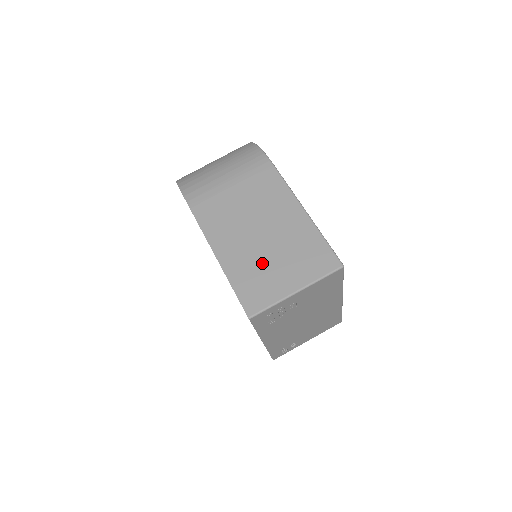
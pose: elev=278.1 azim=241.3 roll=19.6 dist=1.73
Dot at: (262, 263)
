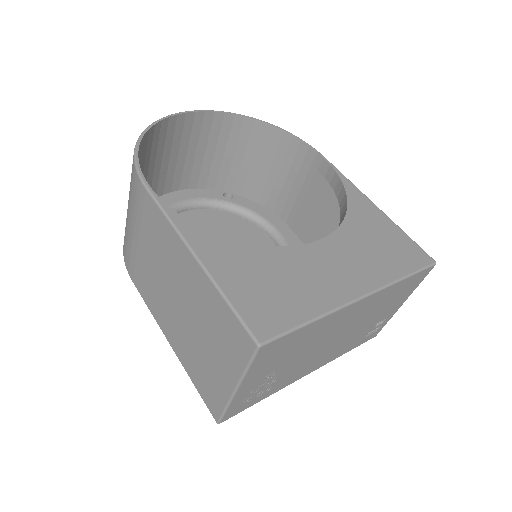
Dot at: (197, 348)
